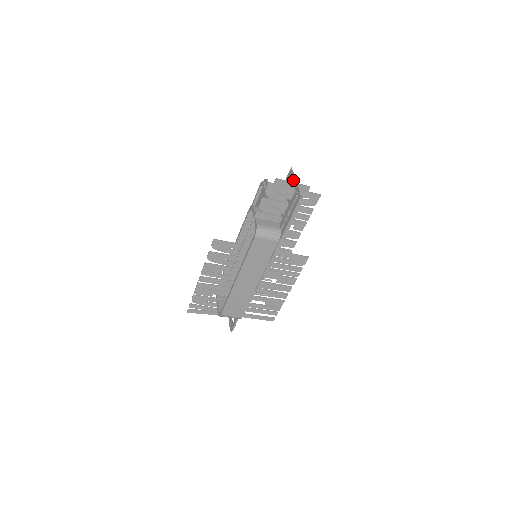
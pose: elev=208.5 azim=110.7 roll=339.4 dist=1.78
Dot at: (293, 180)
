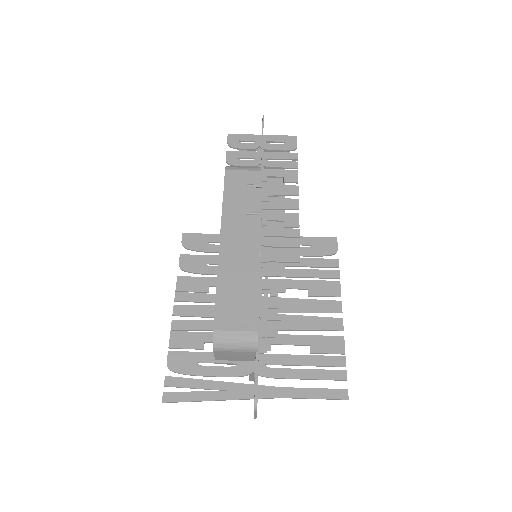
Dot at: occluded
